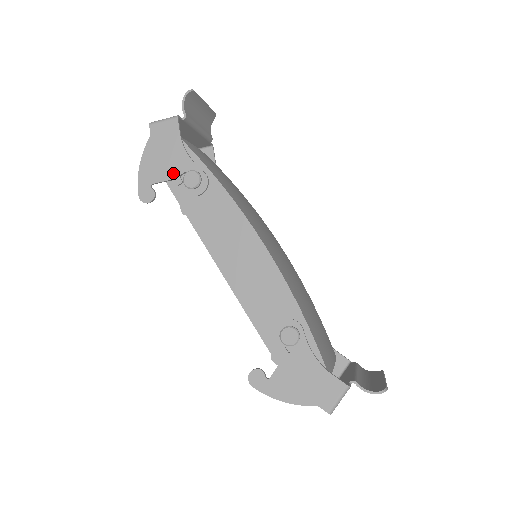
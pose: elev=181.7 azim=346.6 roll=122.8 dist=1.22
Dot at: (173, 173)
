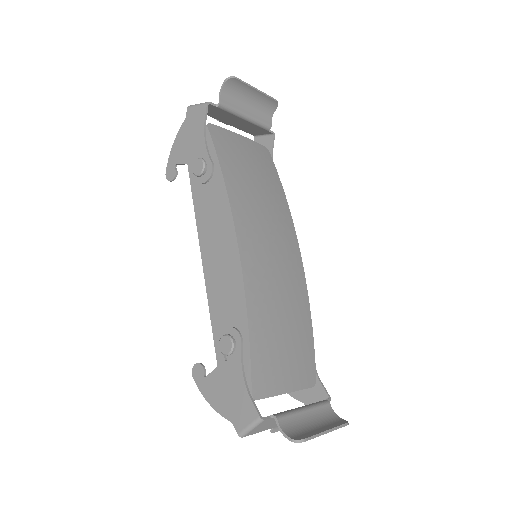
Dot at: (191, 157)
